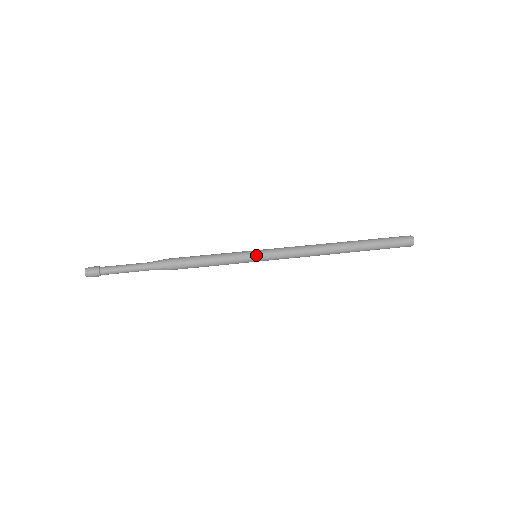
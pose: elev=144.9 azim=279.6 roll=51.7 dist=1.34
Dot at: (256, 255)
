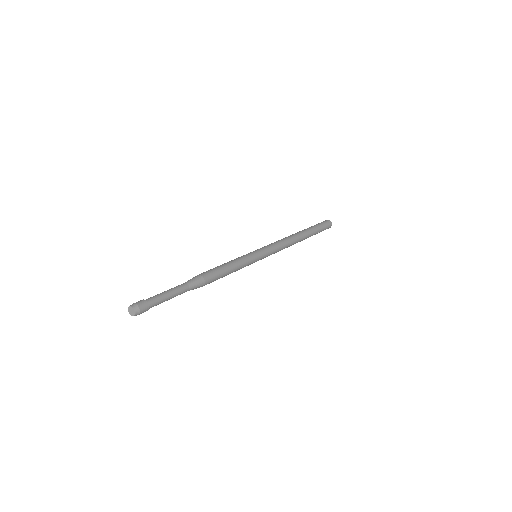
Dot at: (257, 252)
